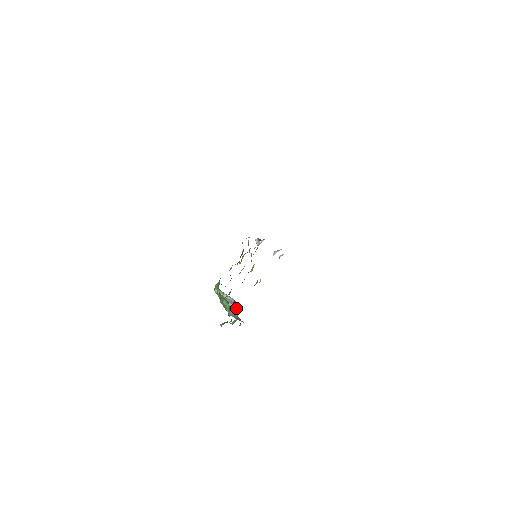
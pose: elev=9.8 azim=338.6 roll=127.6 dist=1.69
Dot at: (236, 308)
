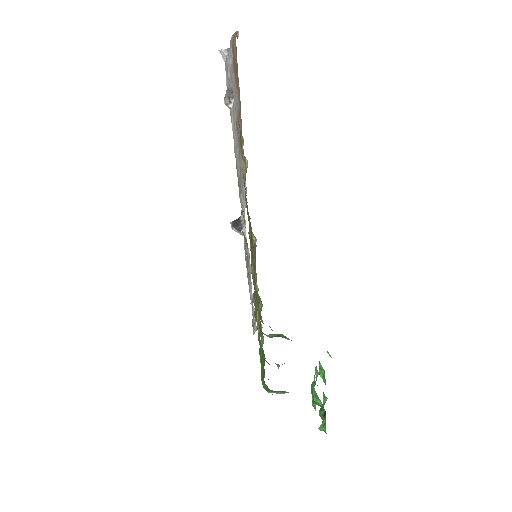
Dot at: occluded
